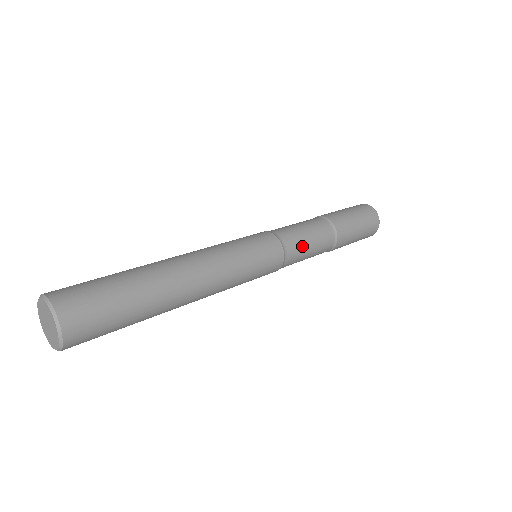
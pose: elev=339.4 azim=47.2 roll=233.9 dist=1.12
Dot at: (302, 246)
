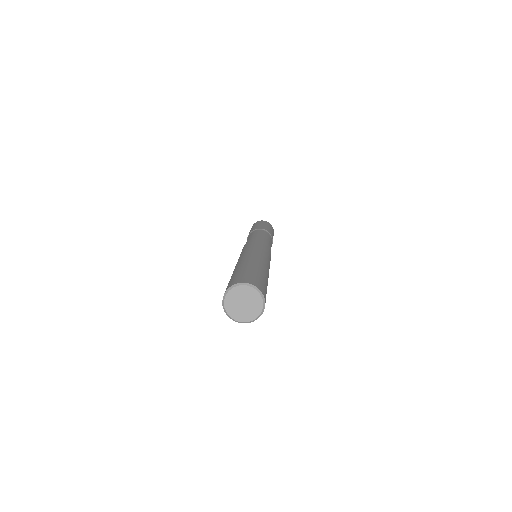
Dot at: (268, 241)
